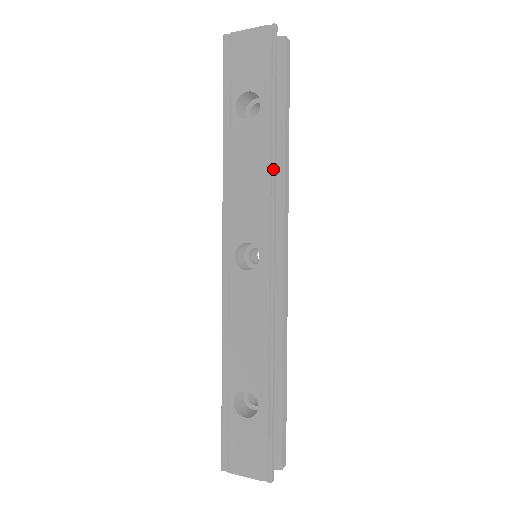
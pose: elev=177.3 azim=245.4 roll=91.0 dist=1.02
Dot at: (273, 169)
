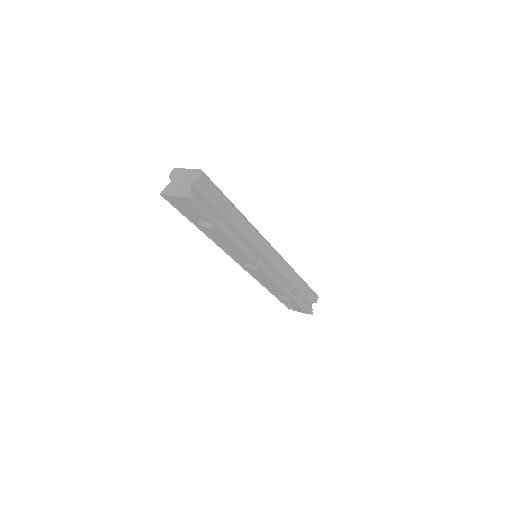
Dot at: (240, 246)
